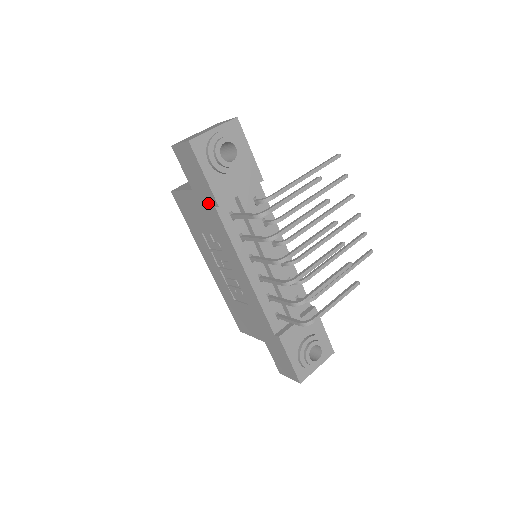
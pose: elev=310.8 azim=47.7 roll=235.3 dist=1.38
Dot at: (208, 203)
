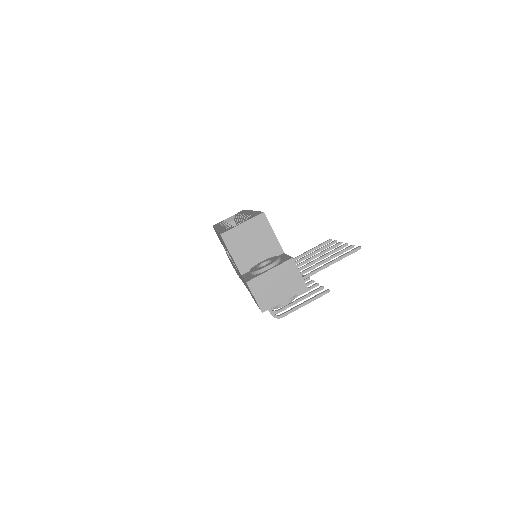
Dot at: occluded
